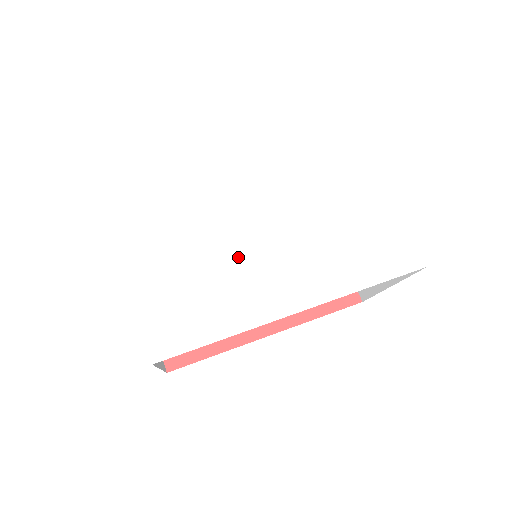
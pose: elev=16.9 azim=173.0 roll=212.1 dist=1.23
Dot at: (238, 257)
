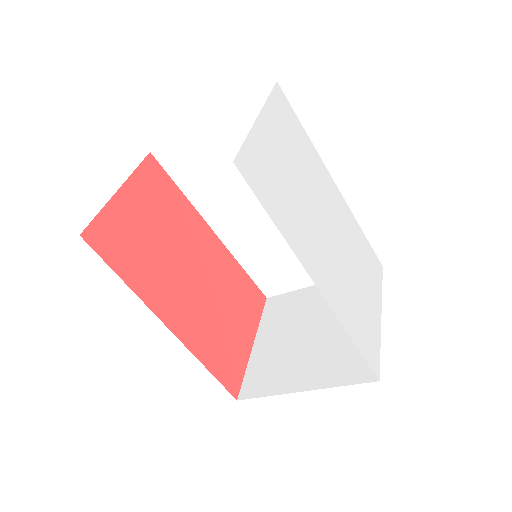
Dot at: (310, 214)
